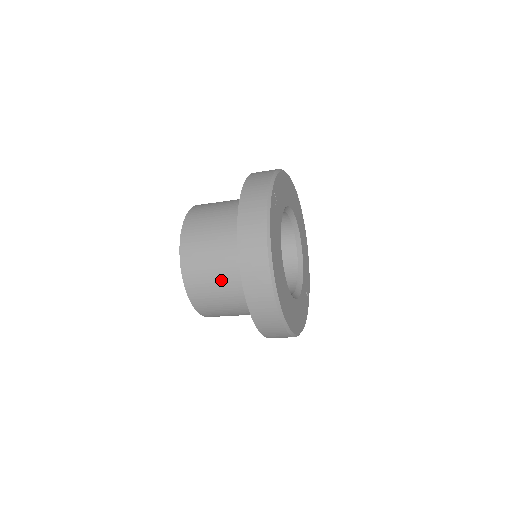
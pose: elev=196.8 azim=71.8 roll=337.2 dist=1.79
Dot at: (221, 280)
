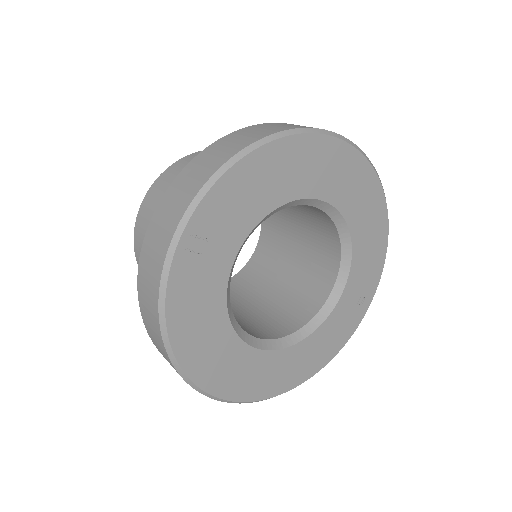
Dot at: occluded
